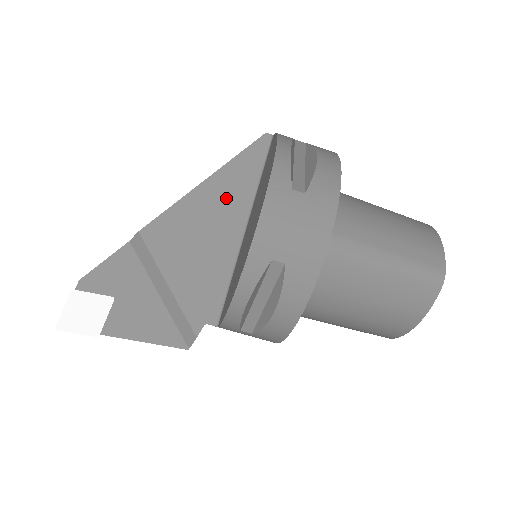
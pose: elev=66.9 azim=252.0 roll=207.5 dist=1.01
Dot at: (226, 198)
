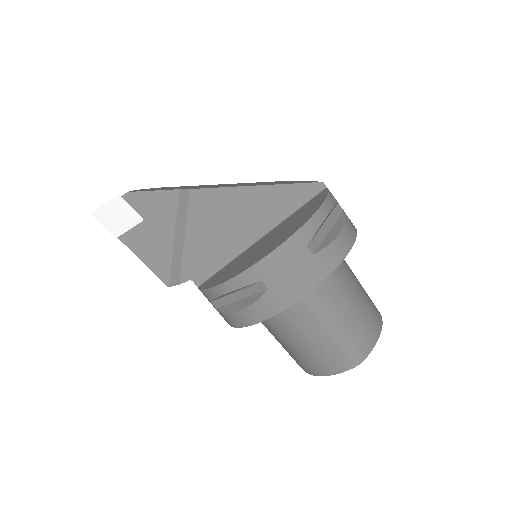
Dot at: (264, 207)
